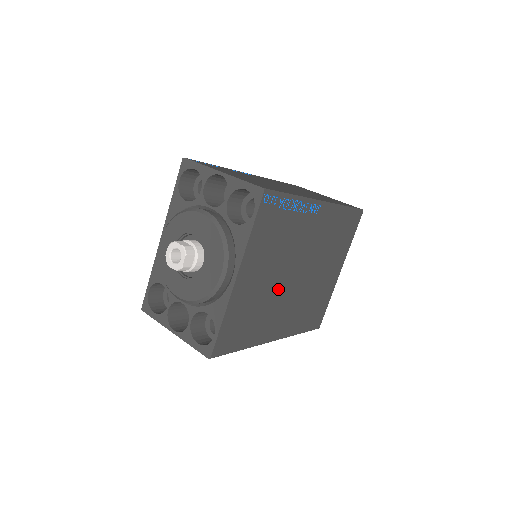
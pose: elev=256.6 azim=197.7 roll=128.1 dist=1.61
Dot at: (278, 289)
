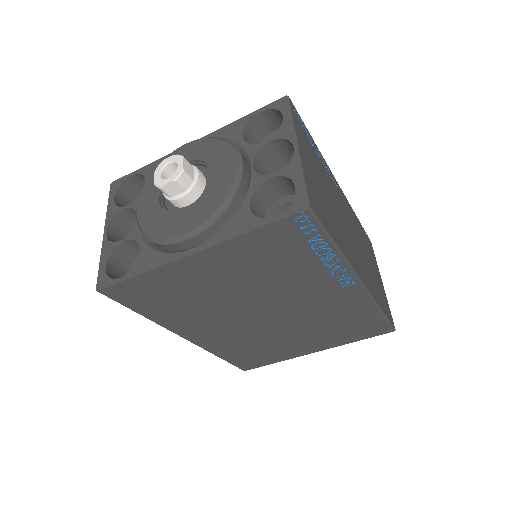
Dot at: (232, 306)
